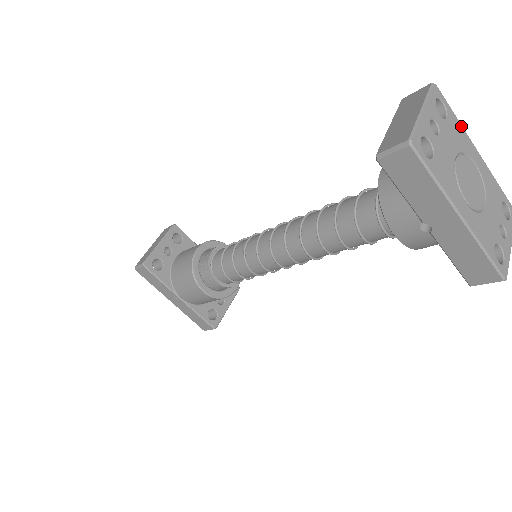
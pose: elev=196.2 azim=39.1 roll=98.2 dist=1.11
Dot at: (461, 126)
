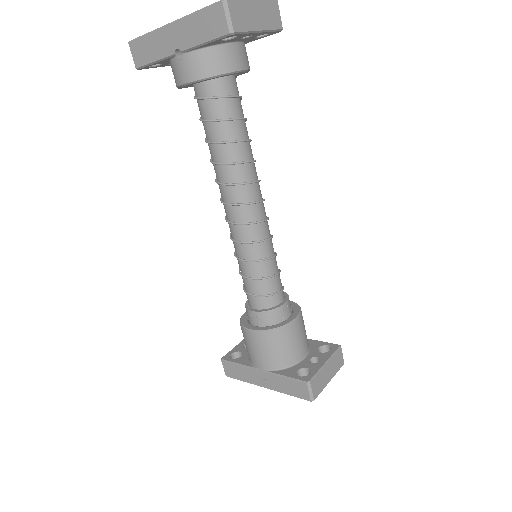
Dot at: occluded
